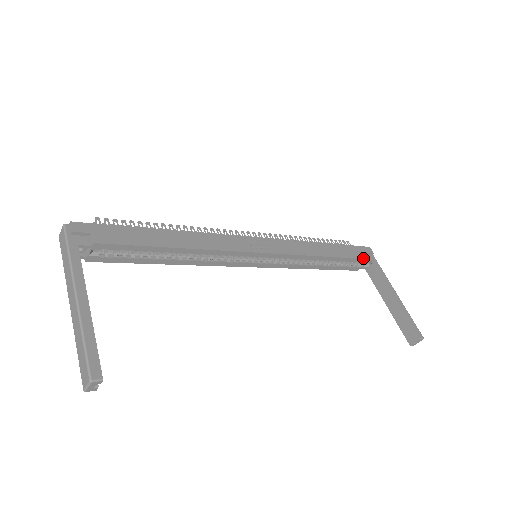
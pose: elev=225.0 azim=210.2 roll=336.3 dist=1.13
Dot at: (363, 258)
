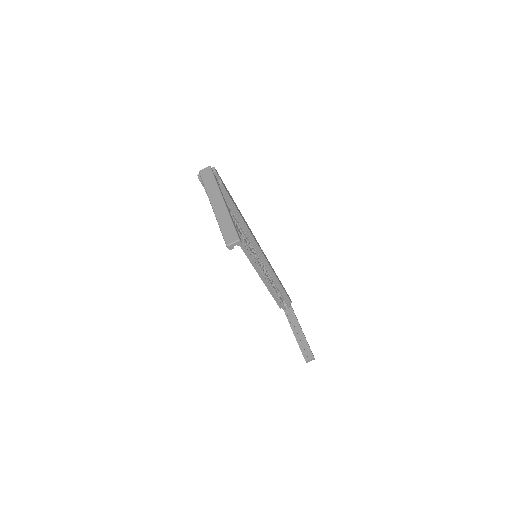
Dot at: occluded
